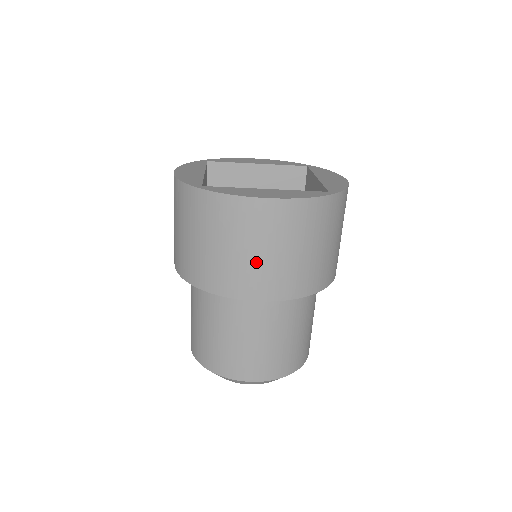
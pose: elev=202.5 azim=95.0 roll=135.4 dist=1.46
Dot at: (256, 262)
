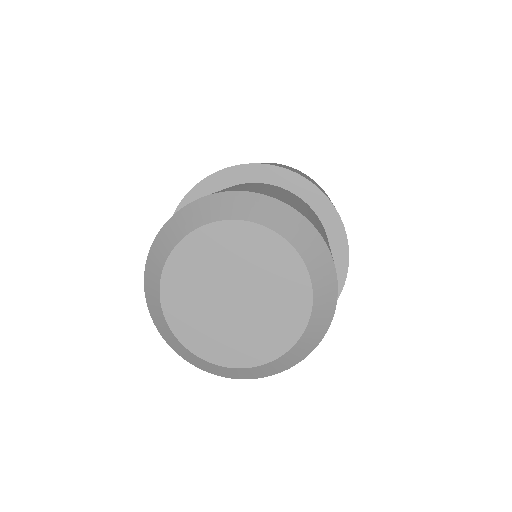
Dot at: occluded
